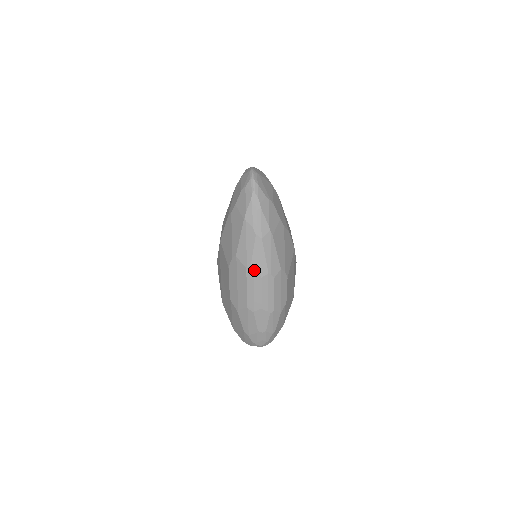
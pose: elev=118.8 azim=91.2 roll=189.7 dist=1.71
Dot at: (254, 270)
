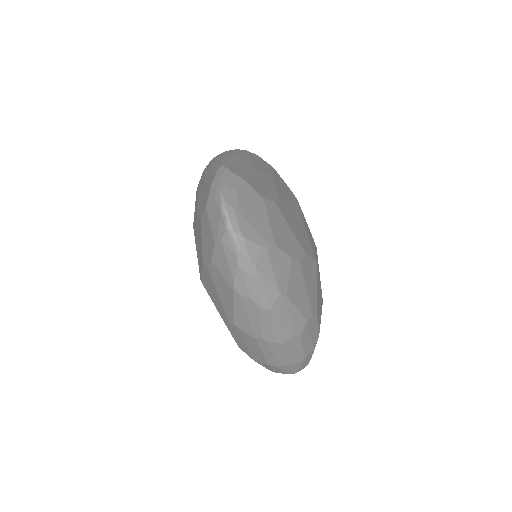
Dot at: (268, 341)
